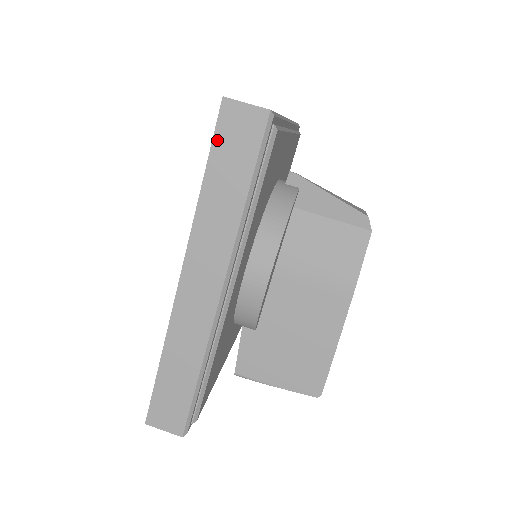
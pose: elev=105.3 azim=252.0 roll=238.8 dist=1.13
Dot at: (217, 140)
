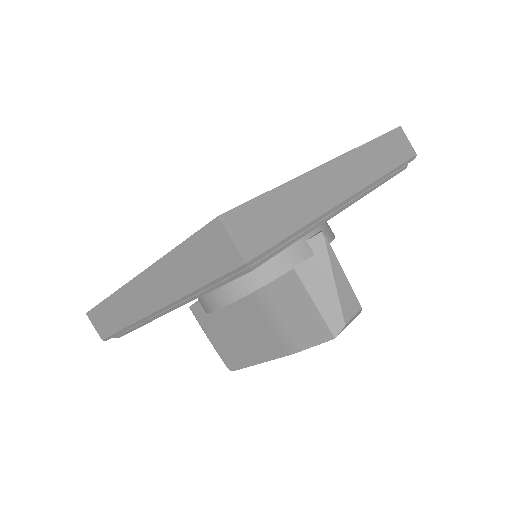
Dot at: (198, 237)
